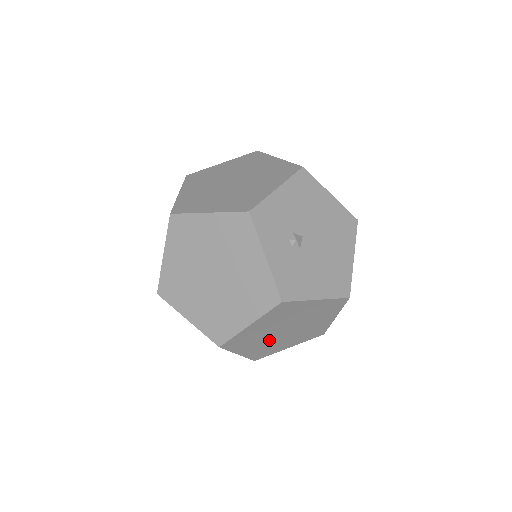
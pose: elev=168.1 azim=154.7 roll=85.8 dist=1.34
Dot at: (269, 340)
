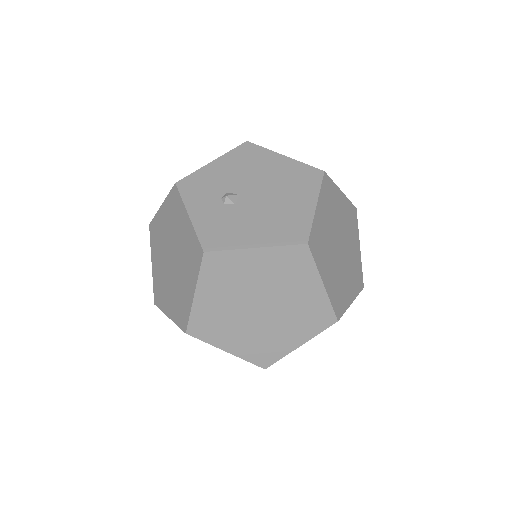
Dot at: (251, 326)
